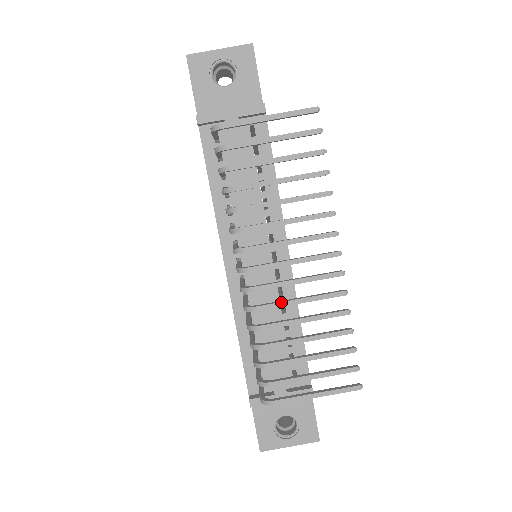
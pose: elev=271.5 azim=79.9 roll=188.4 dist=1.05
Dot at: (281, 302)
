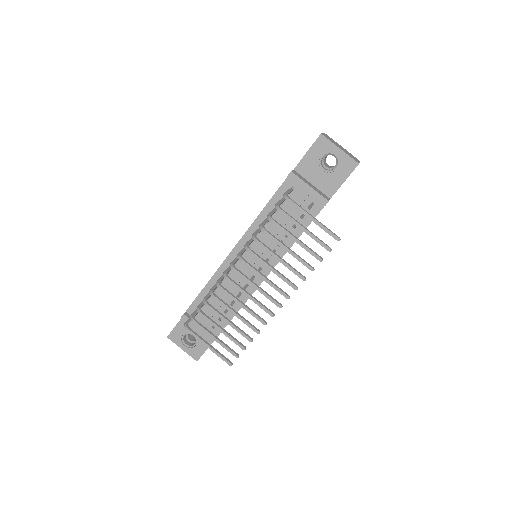
Dot at: (234, 297)
